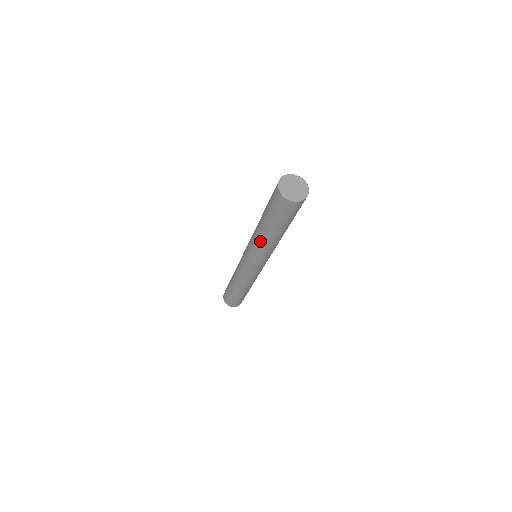
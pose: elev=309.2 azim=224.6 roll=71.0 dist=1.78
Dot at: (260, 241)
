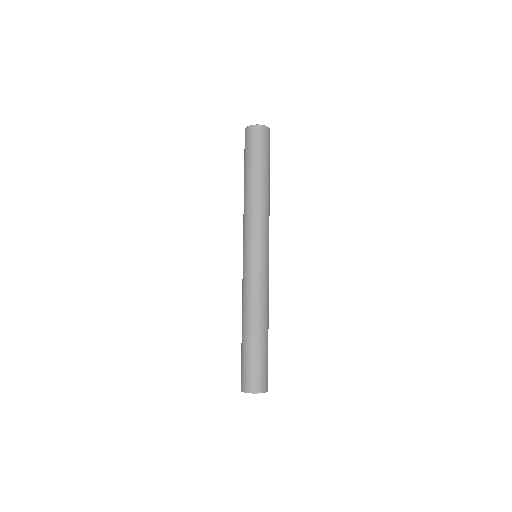
Dot at: (248, 202)
